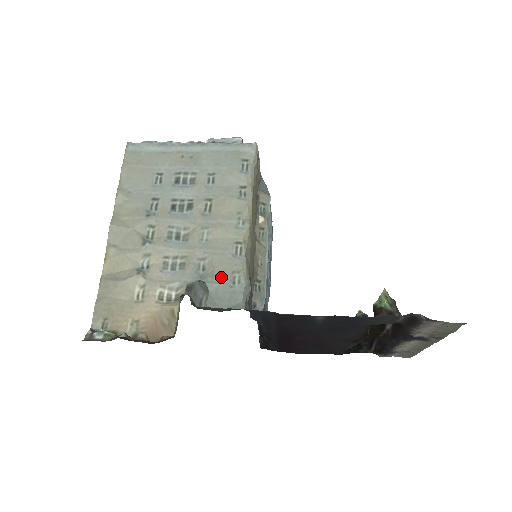
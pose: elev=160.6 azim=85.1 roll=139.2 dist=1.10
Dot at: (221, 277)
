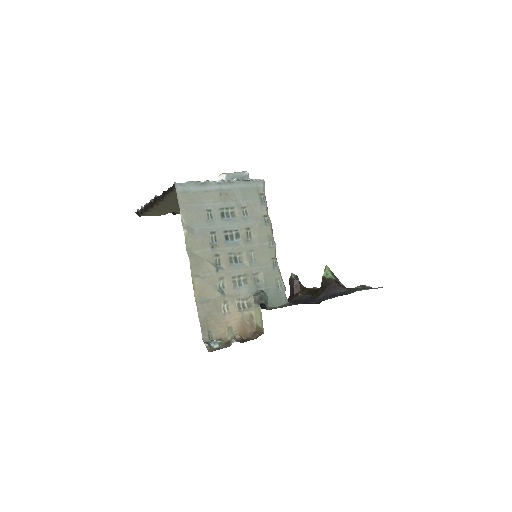
Dot at: (271, 285)
